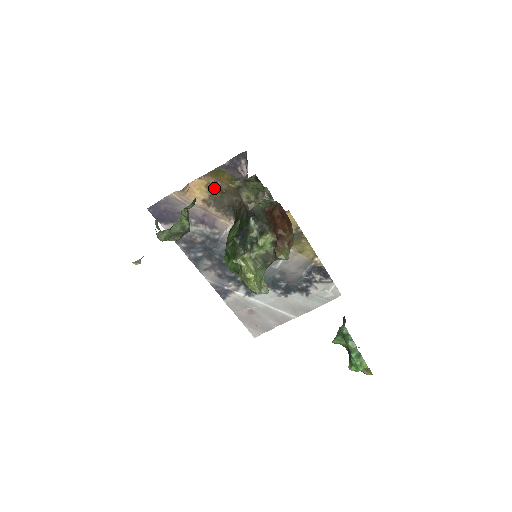
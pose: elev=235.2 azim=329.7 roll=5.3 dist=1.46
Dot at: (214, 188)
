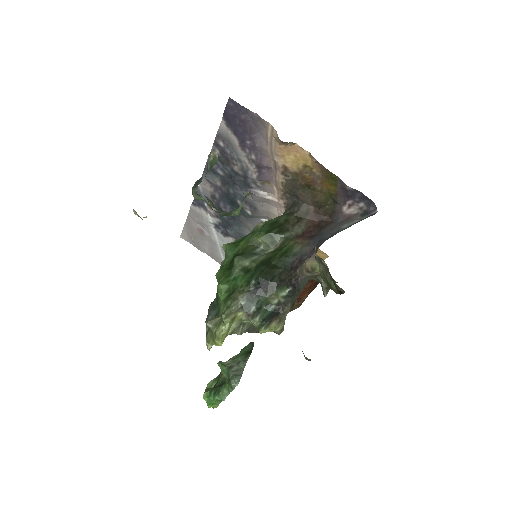
Dot at: (309, 176)
